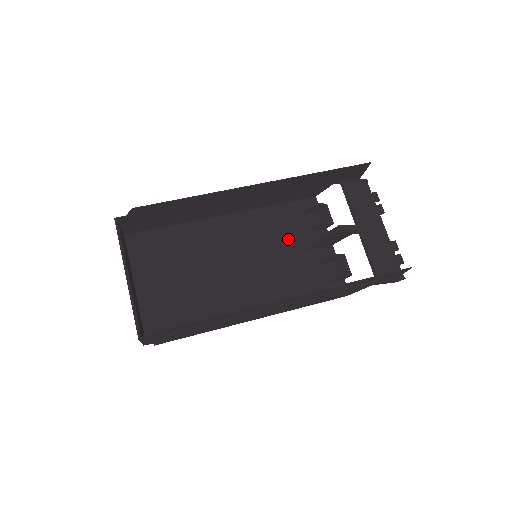
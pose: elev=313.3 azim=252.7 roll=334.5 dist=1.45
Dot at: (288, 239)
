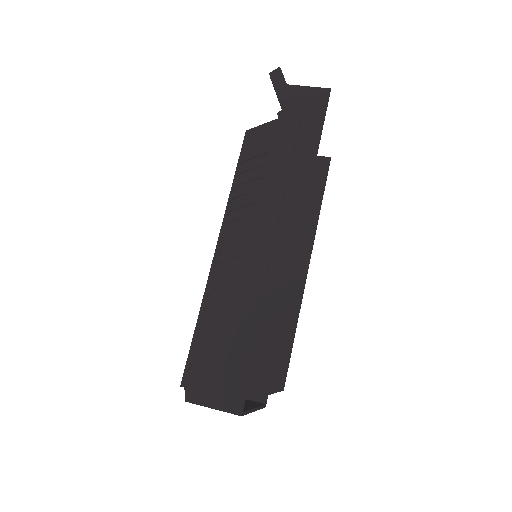
Dot at: occluded
